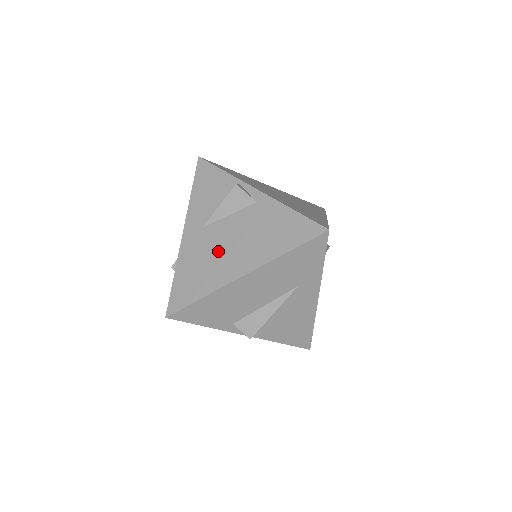
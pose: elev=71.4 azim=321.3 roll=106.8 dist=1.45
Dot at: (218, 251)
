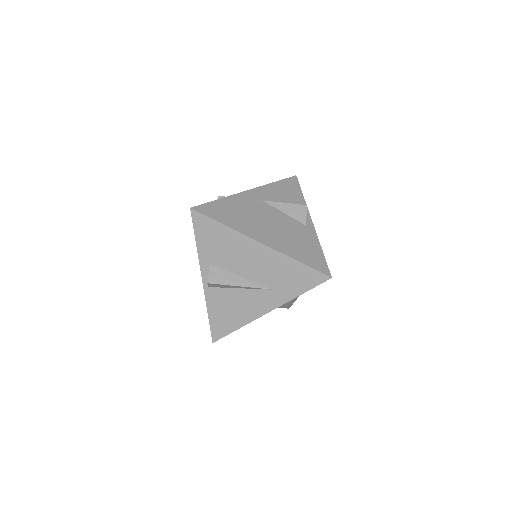
Dot at: (259, 218)
